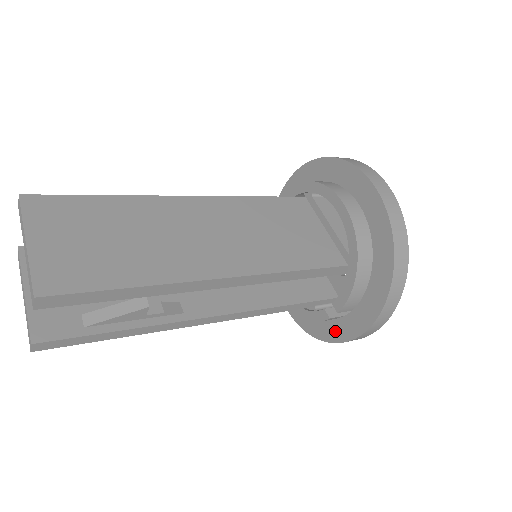
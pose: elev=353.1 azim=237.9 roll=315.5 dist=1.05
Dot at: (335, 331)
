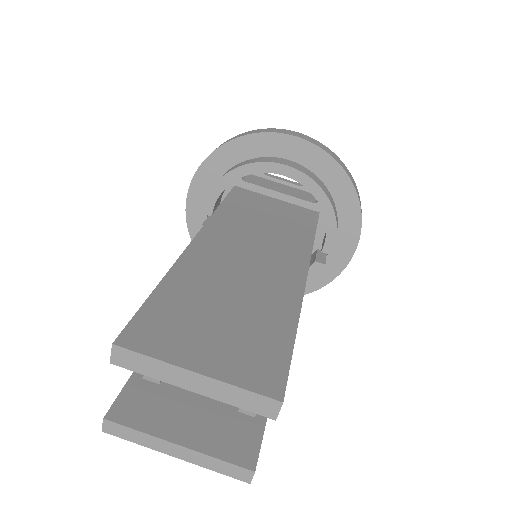
Dot at: (324, 274)
